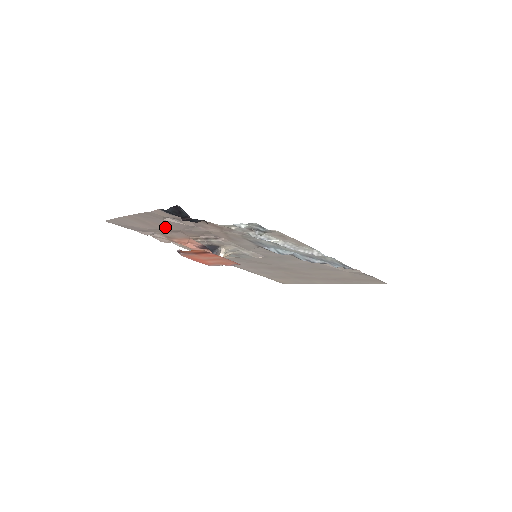
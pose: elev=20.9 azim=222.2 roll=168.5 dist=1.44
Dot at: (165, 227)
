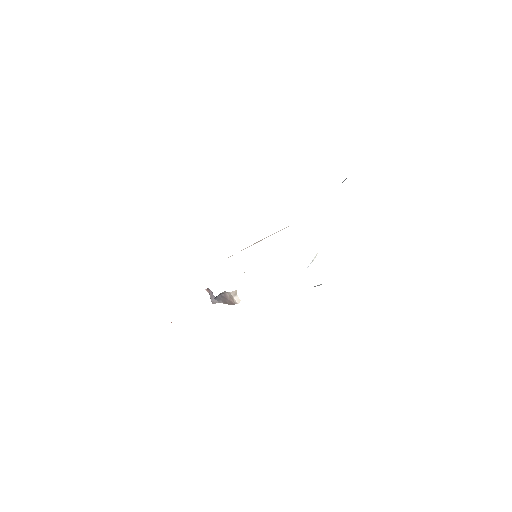
Dot at: occluded
